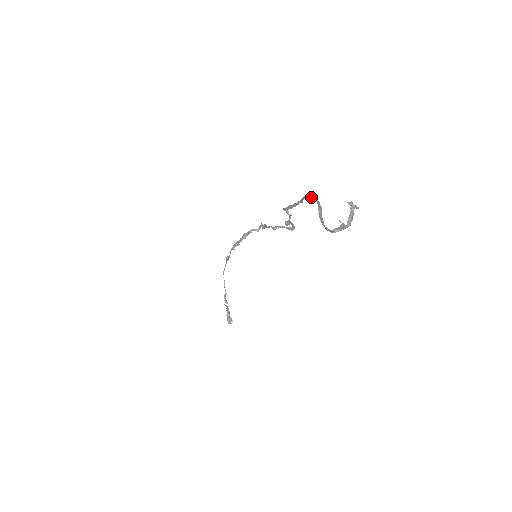
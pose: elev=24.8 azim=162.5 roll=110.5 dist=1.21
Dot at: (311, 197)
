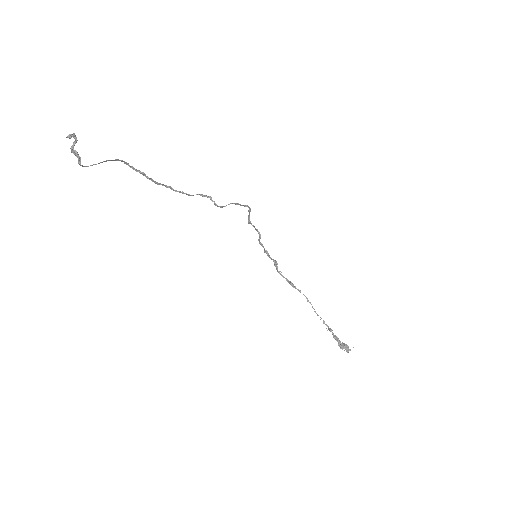
Dot at: (124, 162)
